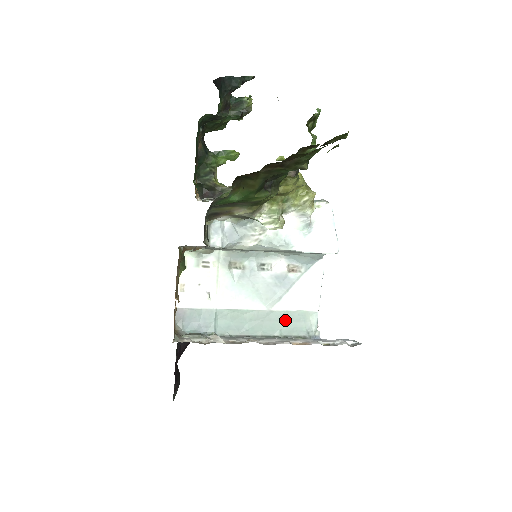
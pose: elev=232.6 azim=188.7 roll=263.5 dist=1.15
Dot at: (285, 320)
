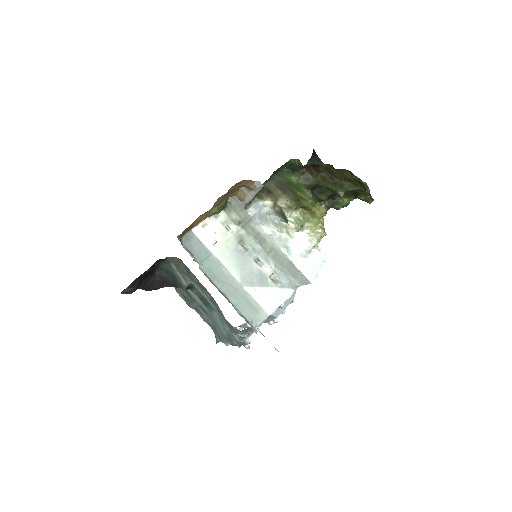
Dot at: (245, 300)
